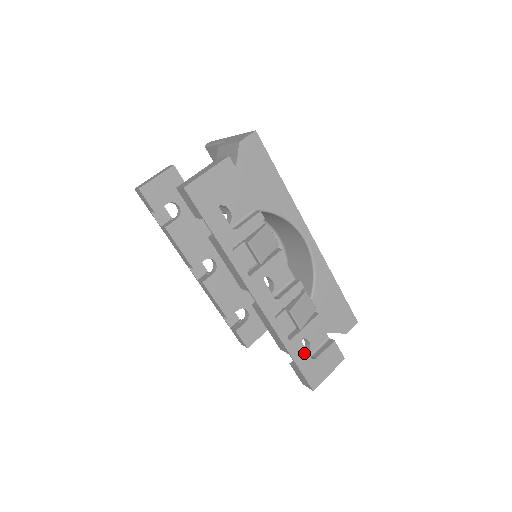
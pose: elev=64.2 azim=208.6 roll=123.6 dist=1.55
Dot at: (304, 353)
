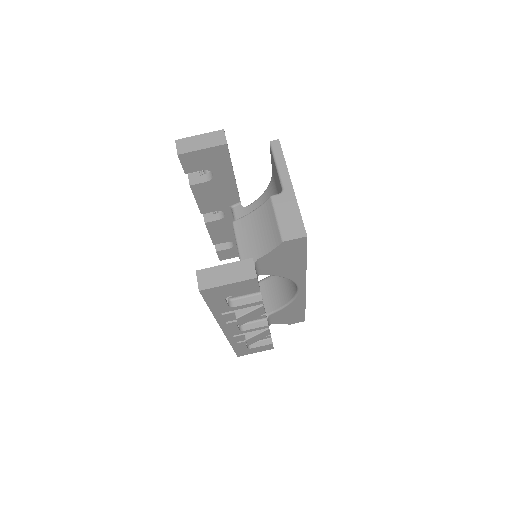
Dot at: (244, 347)
